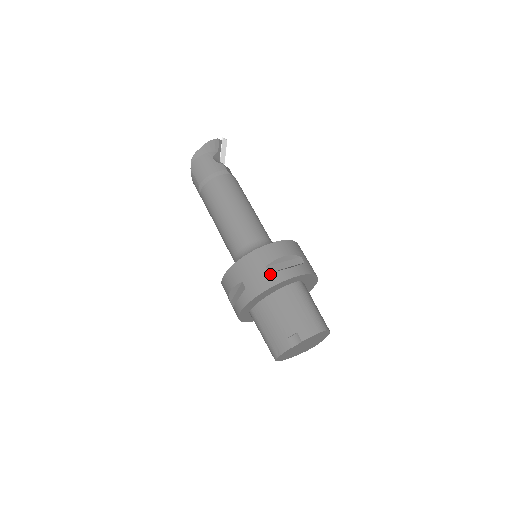
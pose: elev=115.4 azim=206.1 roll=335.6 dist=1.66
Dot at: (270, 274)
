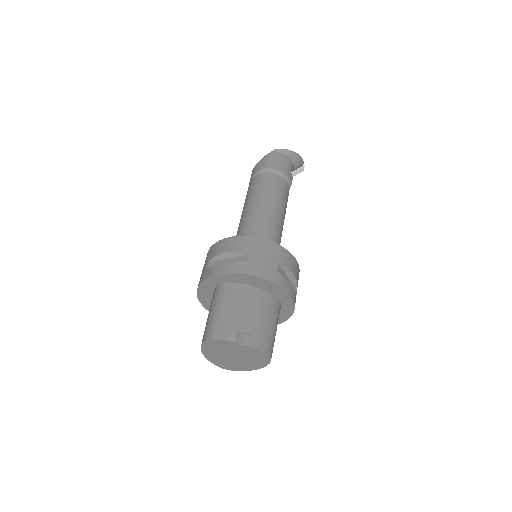
Dot at: (278, 272)
